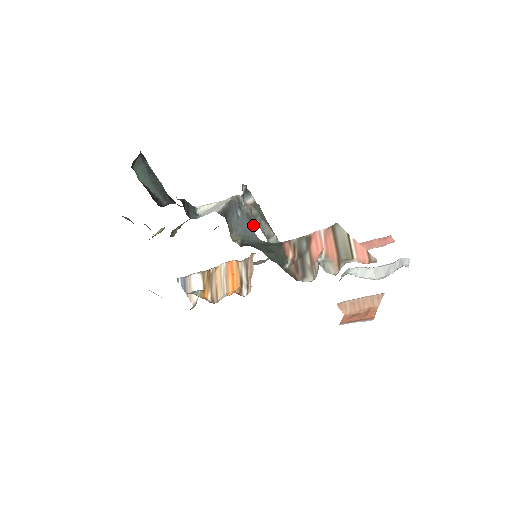
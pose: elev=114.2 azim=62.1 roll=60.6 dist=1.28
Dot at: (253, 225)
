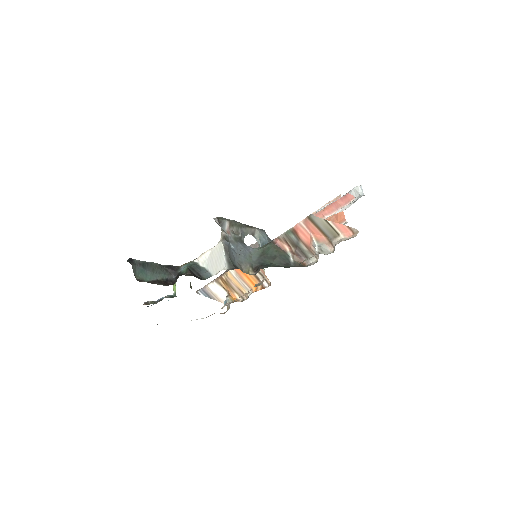
Dot at: (242, 241)
